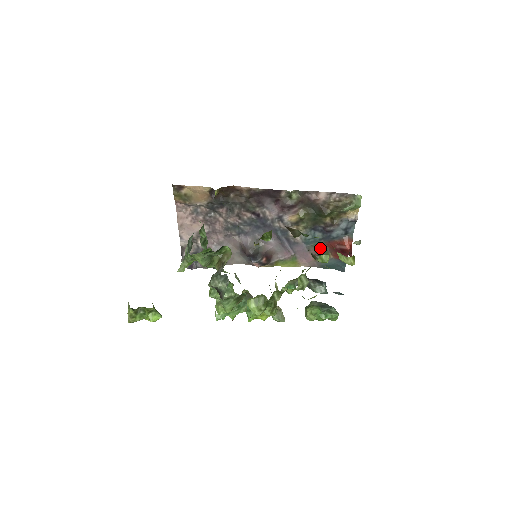
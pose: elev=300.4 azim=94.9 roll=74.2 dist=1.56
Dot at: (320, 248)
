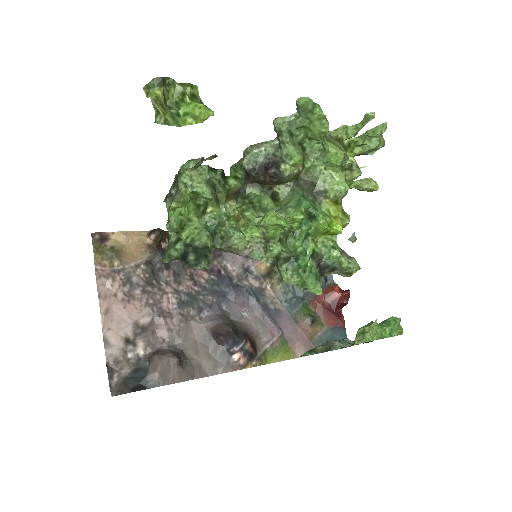
Dot at: (308, 313)
